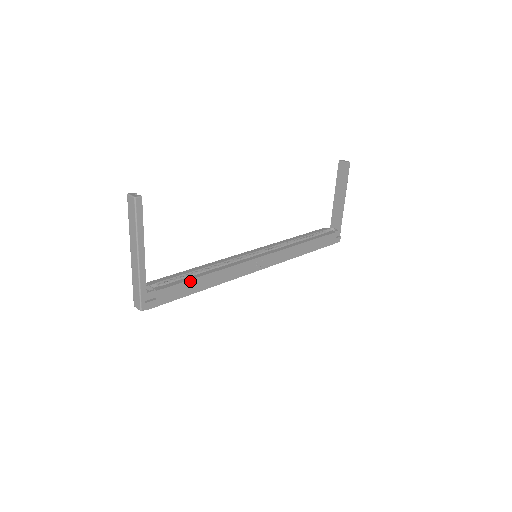
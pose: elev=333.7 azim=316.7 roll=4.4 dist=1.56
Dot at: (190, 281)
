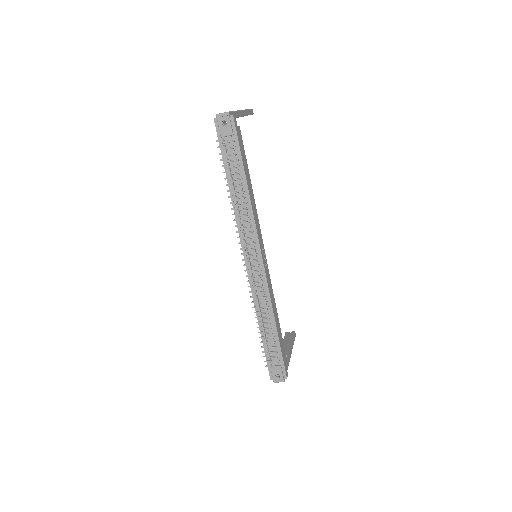
Dot at: (247, 164)
